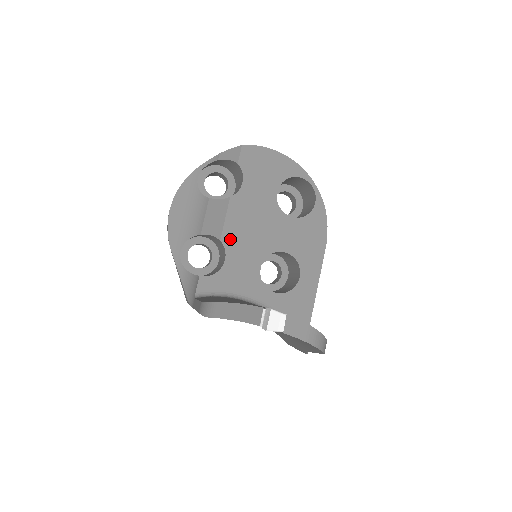
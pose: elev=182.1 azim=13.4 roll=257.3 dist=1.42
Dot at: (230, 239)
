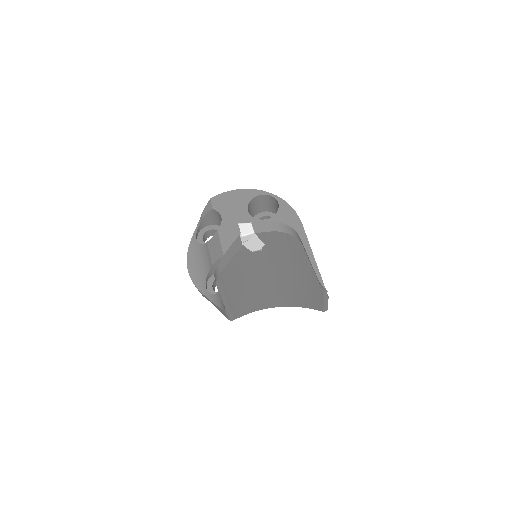
Dot at: occluded
